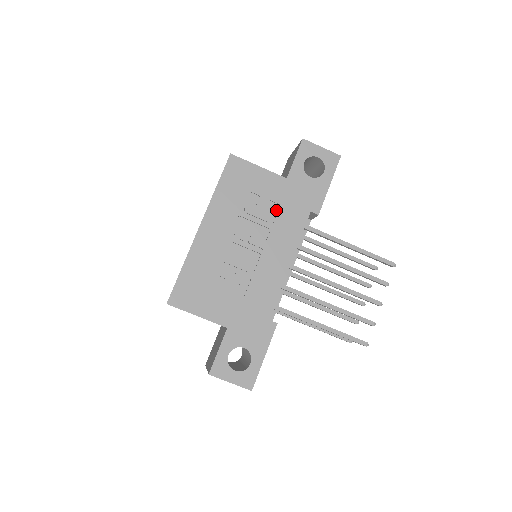
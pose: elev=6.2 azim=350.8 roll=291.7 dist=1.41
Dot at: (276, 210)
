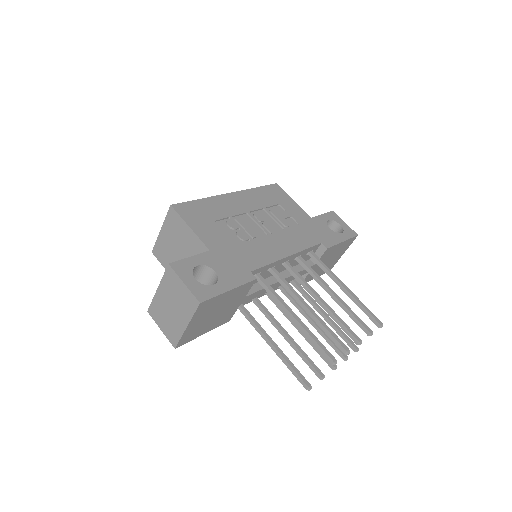
Dot at: (294, 226)
